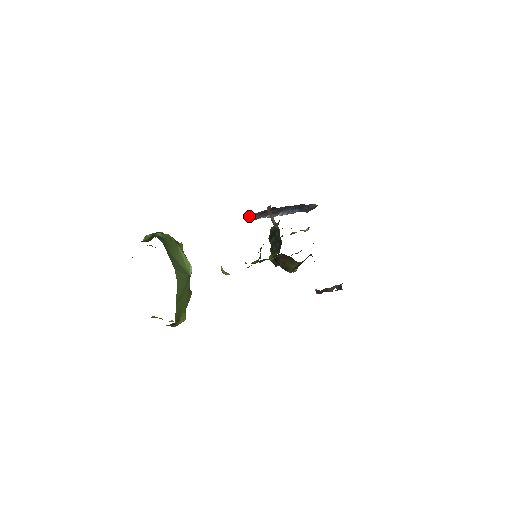
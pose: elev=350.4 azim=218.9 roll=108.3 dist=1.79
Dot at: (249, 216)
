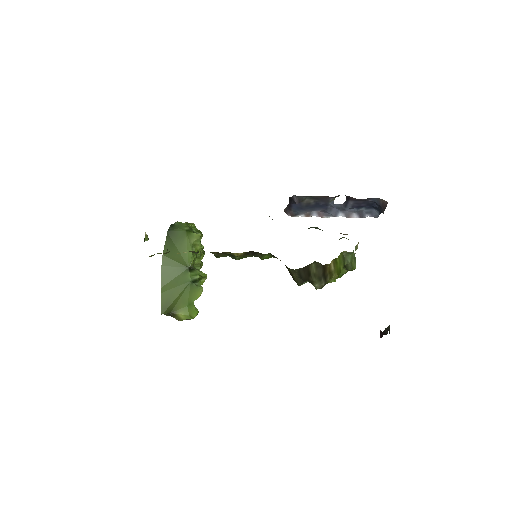
Dot at: (285, 212)
